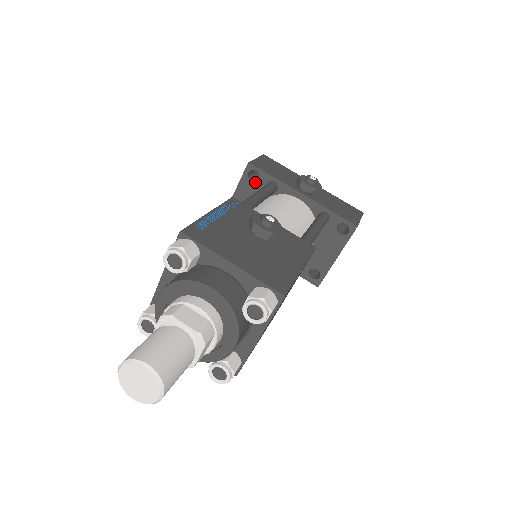
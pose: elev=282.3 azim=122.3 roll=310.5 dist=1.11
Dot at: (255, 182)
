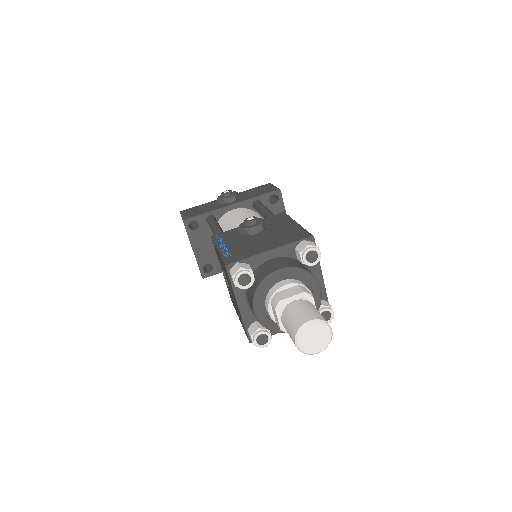
Dot at: (198, 228)
